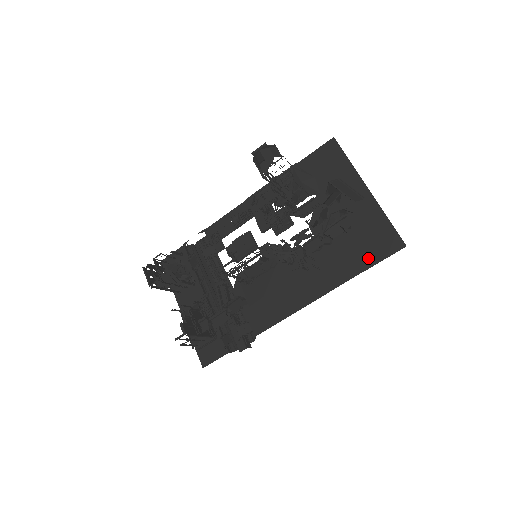
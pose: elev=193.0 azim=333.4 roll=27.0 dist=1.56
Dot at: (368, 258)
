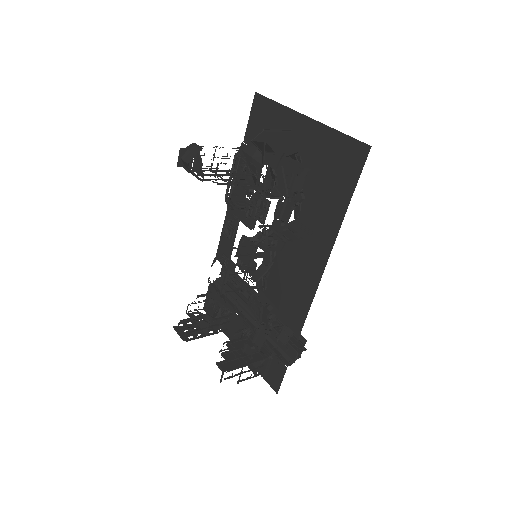
Dot at: (345, 187)
